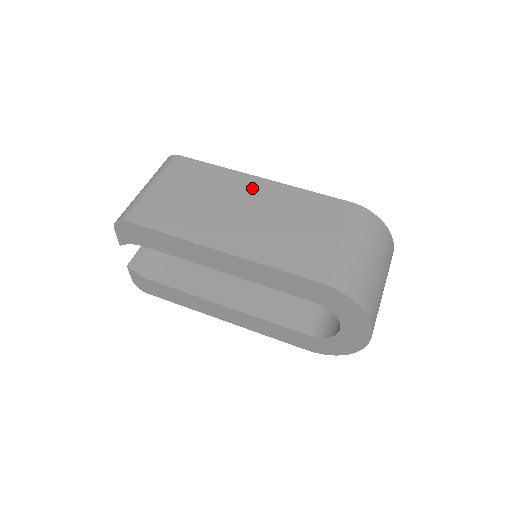
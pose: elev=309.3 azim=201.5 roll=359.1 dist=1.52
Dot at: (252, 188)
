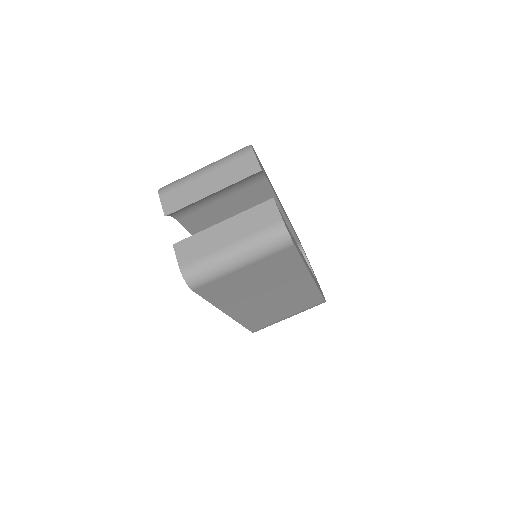
Dot at: (297, 284)
